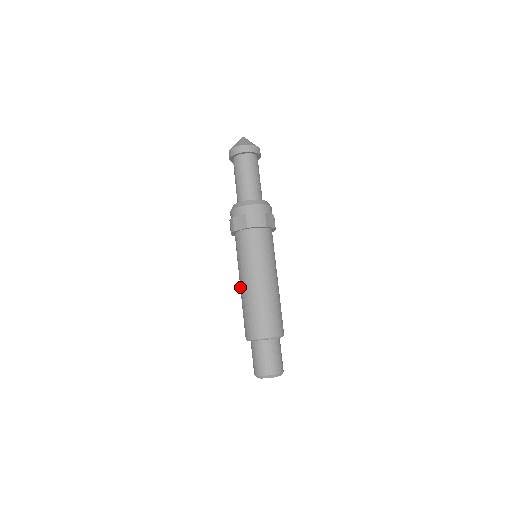
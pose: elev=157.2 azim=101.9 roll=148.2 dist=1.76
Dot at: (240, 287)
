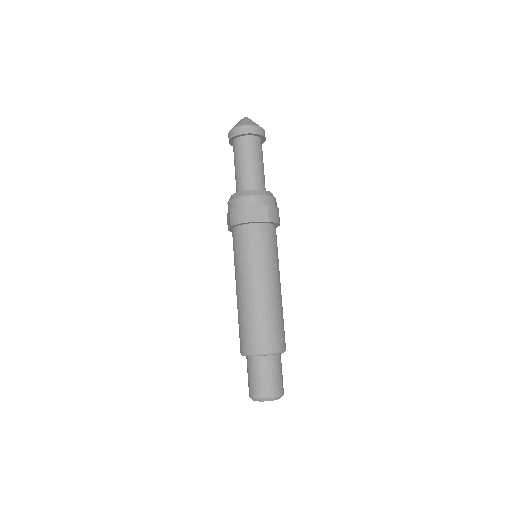
Dot at: occluded
